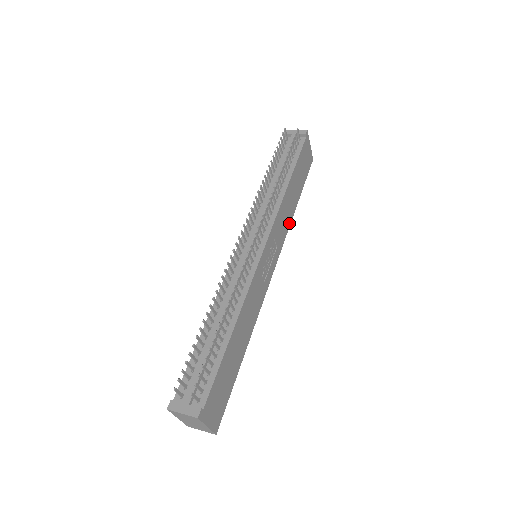
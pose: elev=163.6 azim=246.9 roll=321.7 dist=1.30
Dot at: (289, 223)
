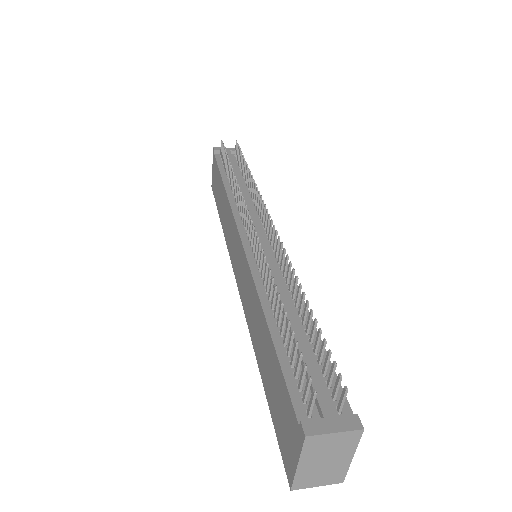
Dot at: occluded
